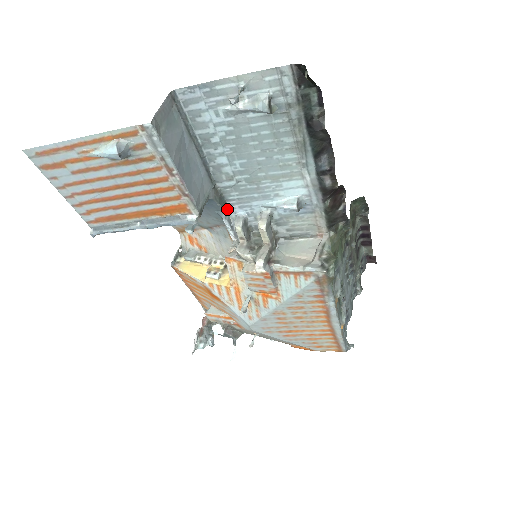
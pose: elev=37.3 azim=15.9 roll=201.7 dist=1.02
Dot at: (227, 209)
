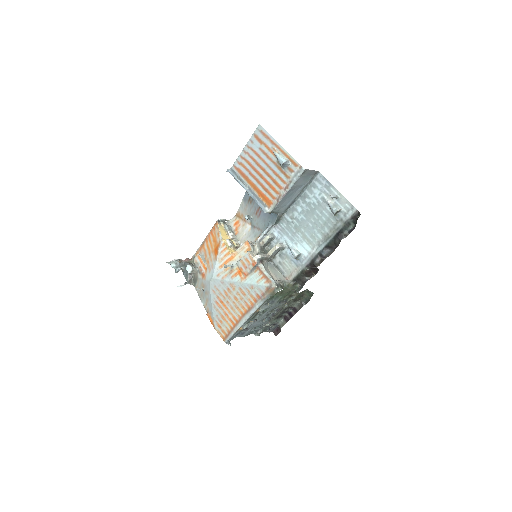
Dot at: (274, 226)
